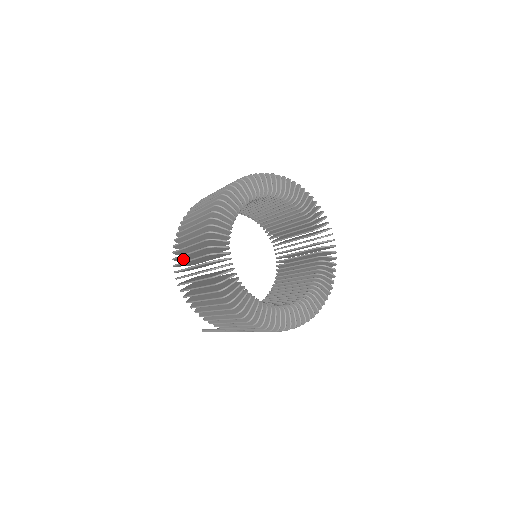
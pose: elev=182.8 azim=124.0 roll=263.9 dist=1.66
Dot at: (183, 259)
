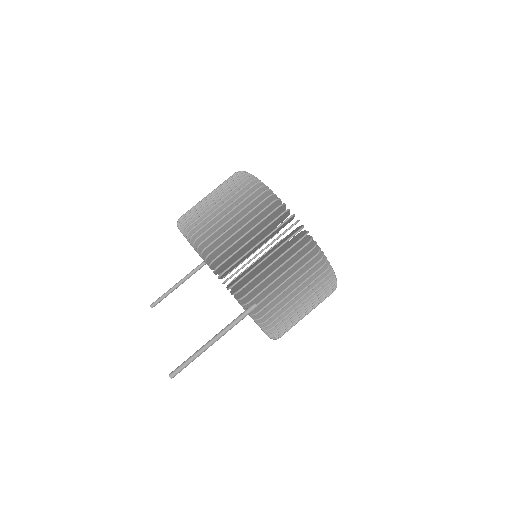
Dot at: occluded
